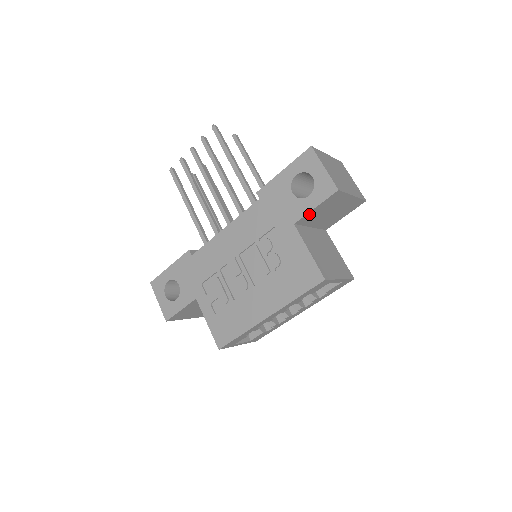
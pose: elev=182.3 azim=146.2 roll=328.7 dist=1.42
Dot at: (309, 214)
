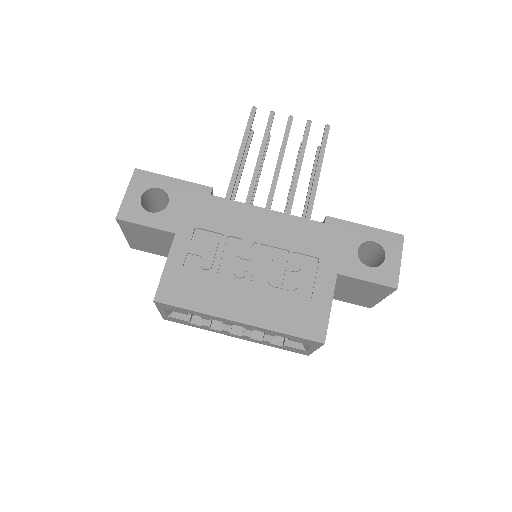
Dot at: (355, 279)
